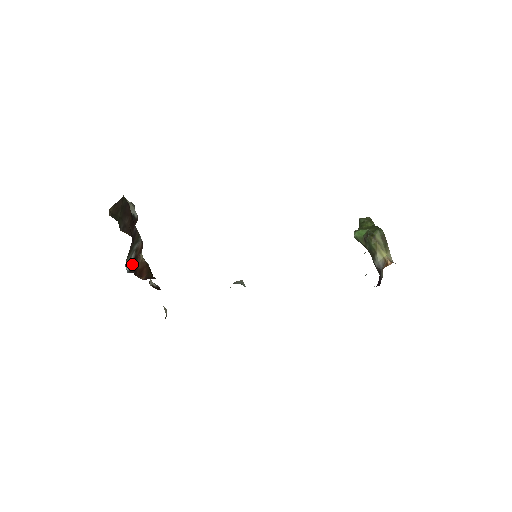
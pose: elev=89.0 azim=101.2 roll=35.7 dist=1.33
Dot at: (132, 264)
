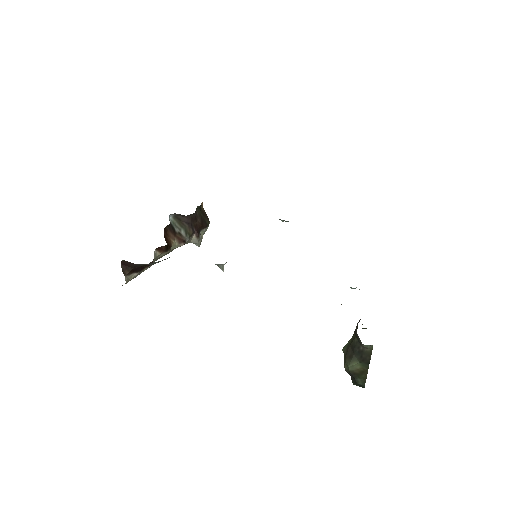
Dot at: (172, 227)
